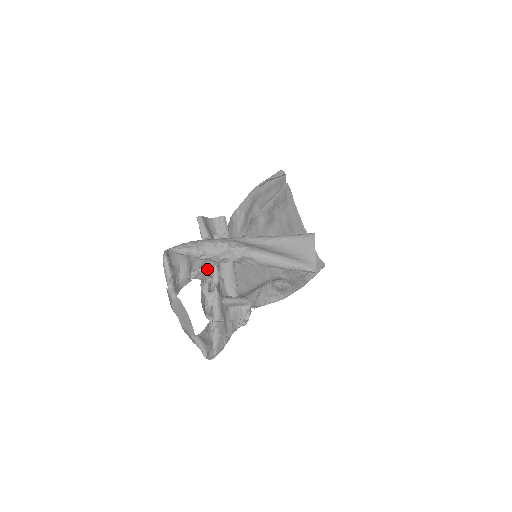
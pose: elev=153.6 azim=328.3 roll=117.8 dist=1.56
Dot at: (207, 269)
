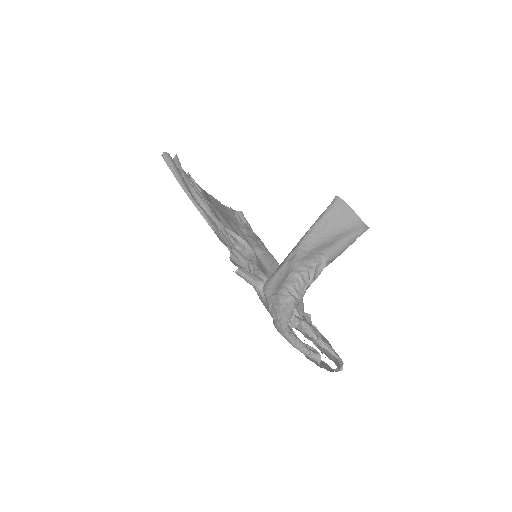
Dot at: occluded
